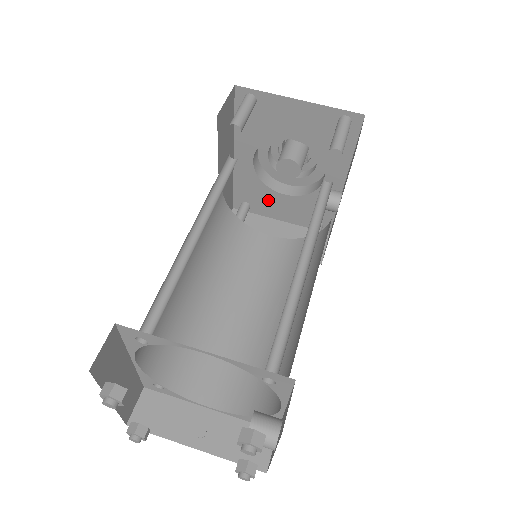
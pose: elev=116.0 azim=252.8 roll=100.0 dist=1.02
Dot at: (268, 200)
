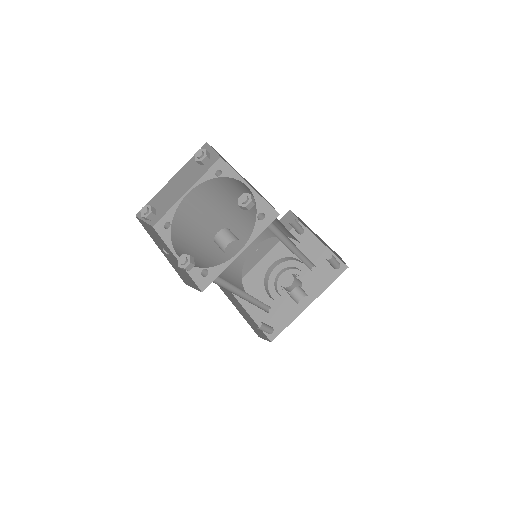
Dot at: (256, 295)
